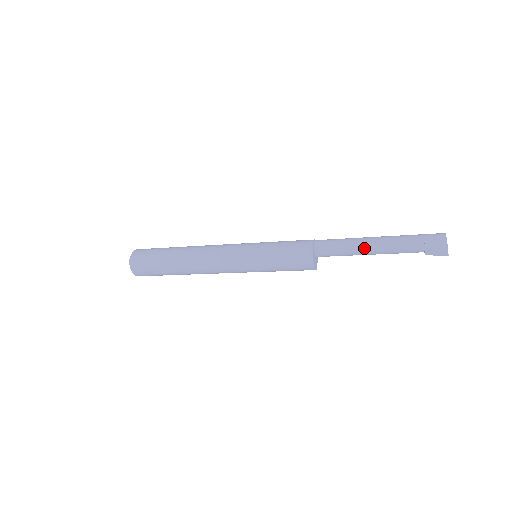
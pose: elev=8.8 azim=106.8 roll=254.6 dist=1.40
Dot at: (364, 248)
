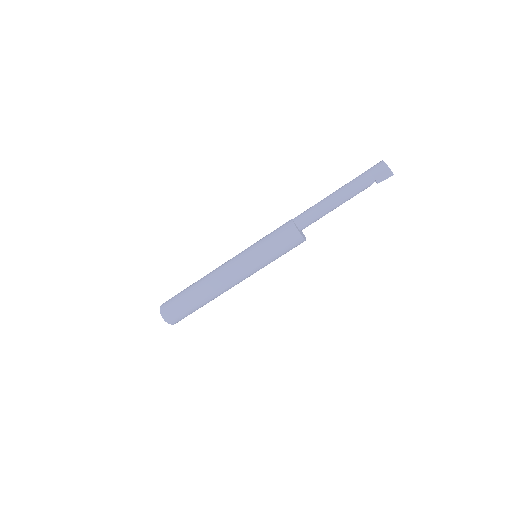
Dot at: (332, 204)
